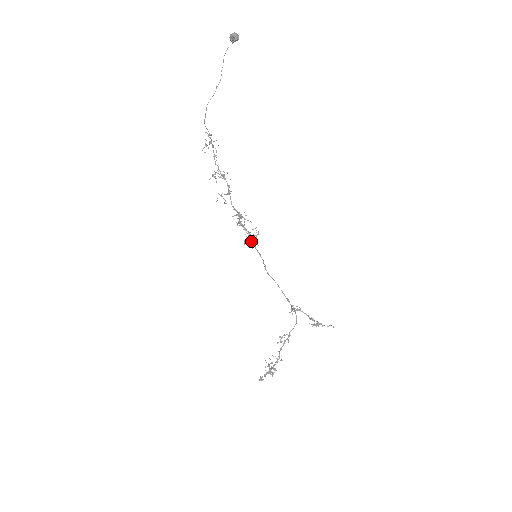
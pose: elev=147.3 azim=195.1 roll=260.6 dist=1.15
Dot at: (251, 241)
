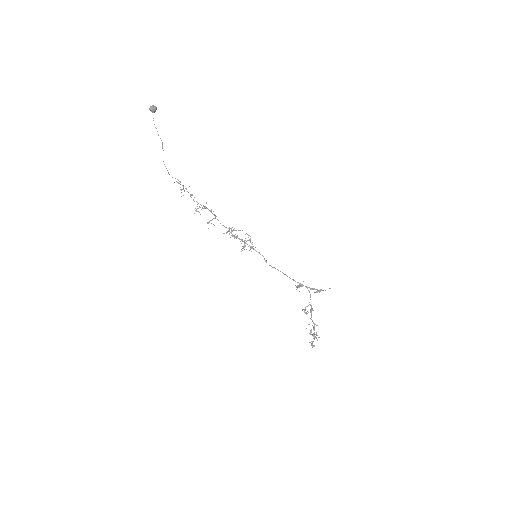
Dot at: (248, 246)
